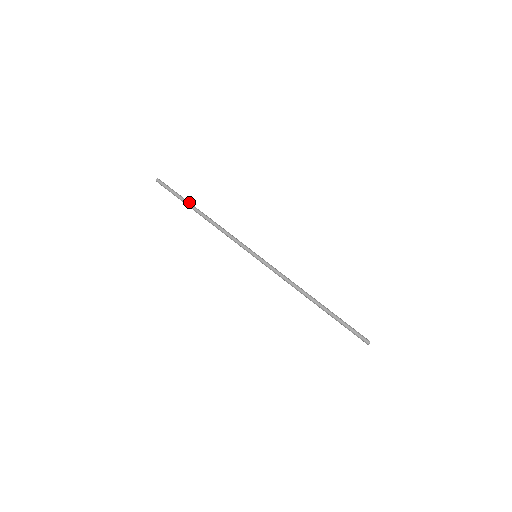
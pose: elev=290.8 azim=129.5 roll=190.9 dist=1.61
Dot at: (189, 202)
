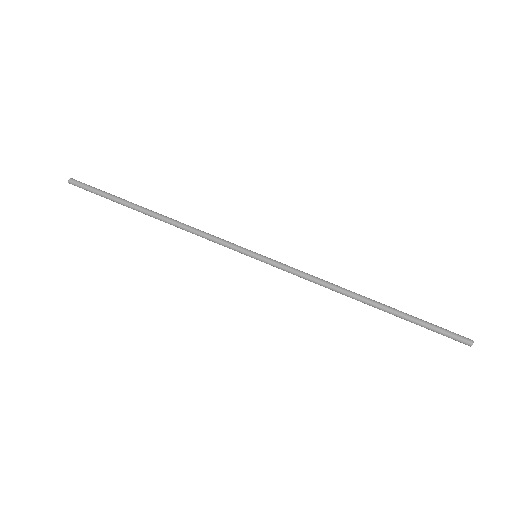
Dot at: occluded
